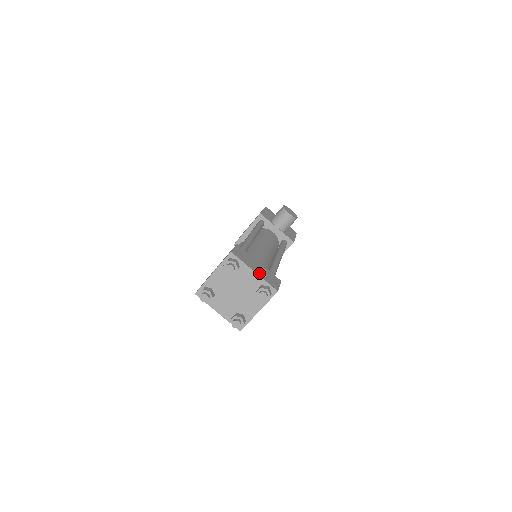
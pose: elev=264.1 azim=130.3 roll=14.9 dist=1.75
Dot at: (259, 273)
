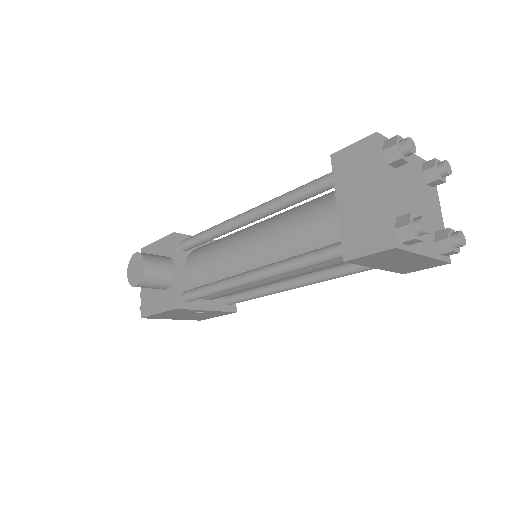
Dot at: occluded
